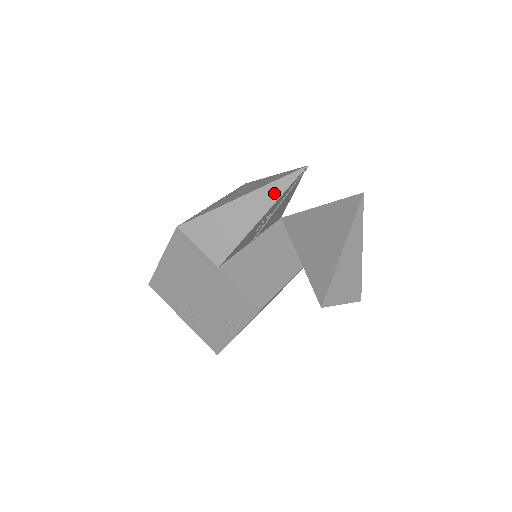
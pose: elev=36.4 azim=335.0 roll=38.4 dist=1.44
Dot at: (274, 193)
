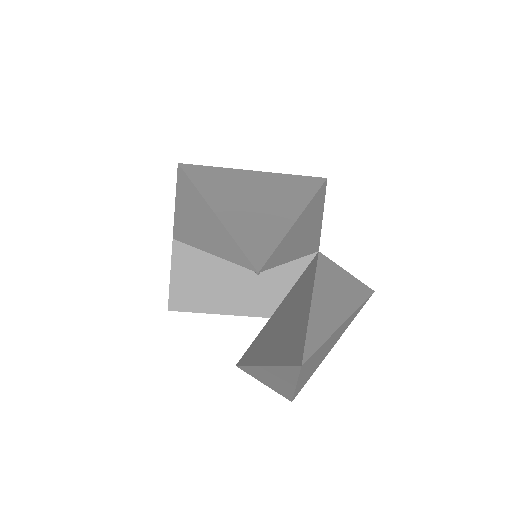
Dot at: (227, 249)
